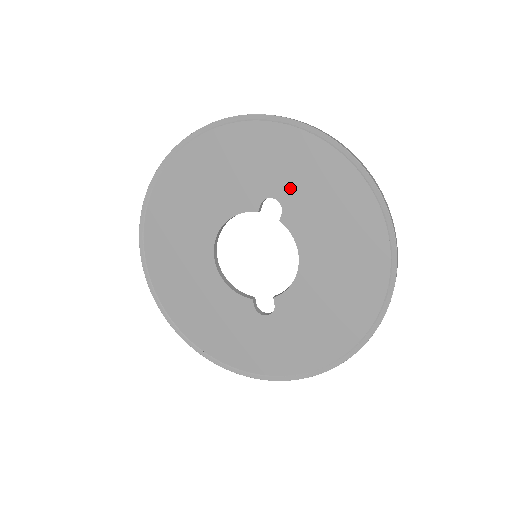
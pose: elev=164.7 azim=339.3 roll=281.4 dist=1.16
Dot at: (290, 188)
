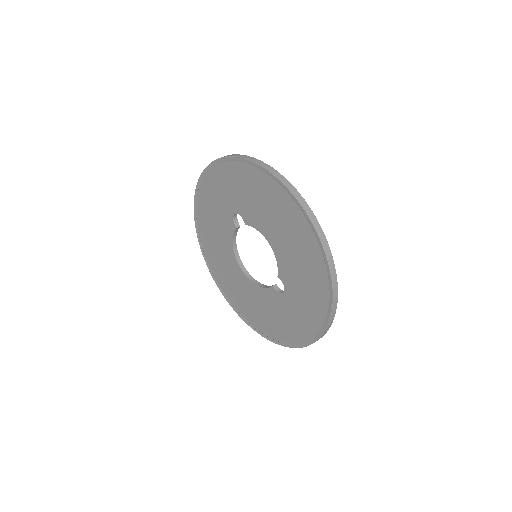
Dot at: (235, 201)
